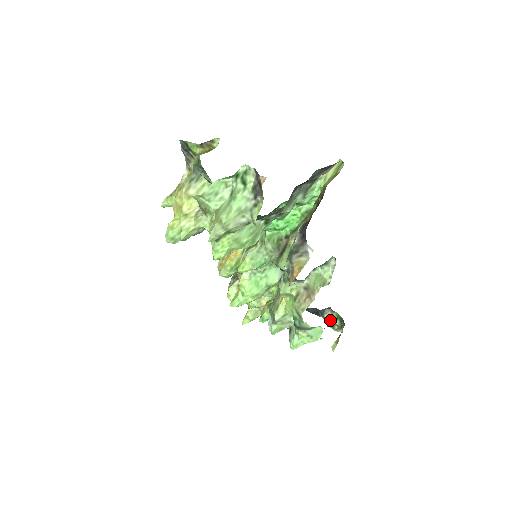
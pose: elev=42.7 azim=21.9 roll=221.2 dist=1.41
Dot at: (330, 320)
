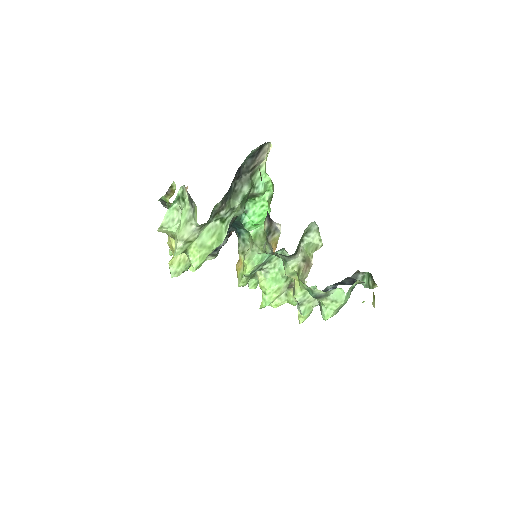
Dot at: occluded
